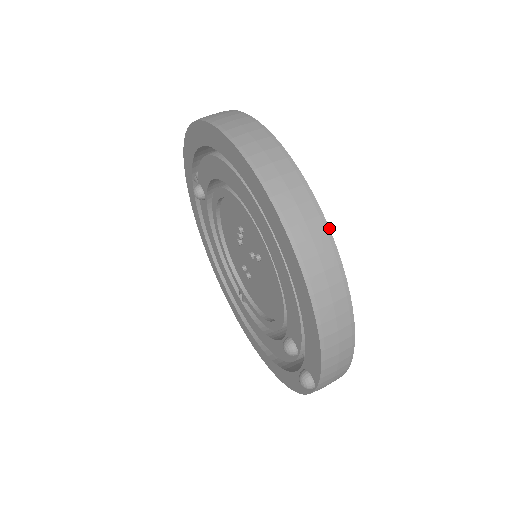
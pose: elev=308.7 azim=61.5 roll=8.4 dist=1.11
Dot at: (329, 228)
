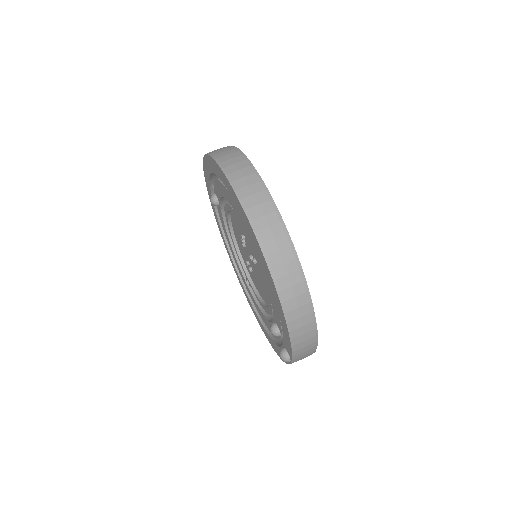
Dot at: (297, 255)
